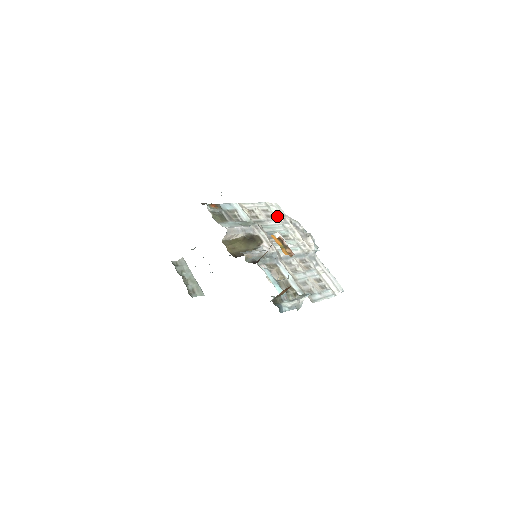
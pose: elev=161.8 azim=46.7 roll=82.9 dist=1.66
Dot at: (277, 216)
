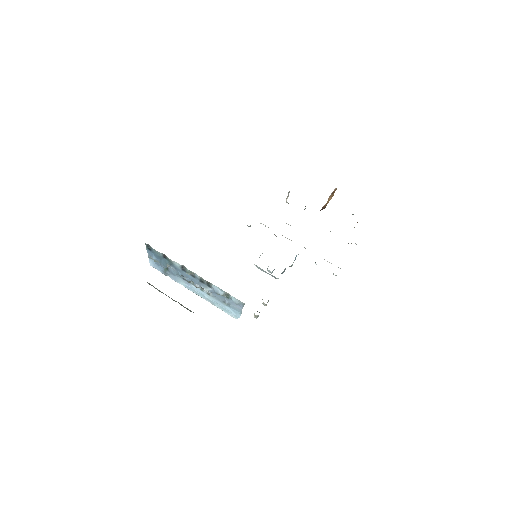
Dot at: occluded
